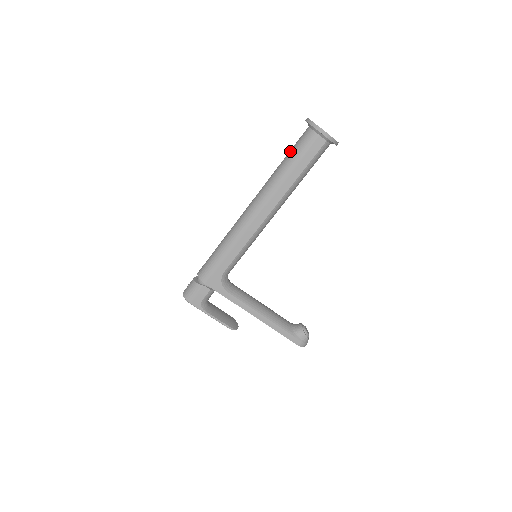
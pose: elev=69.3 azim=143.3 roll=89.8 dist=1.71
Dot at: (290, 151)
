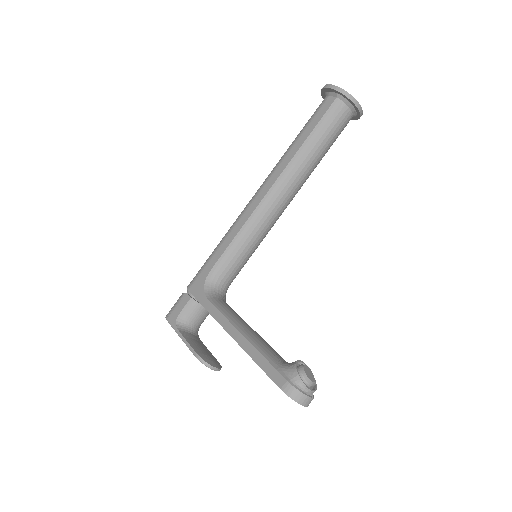
Dot at: occluded
